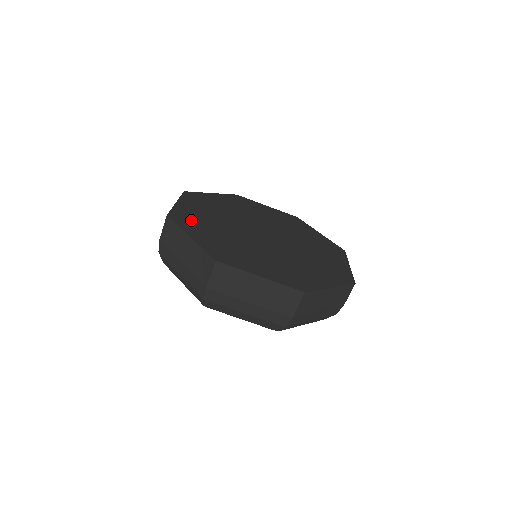
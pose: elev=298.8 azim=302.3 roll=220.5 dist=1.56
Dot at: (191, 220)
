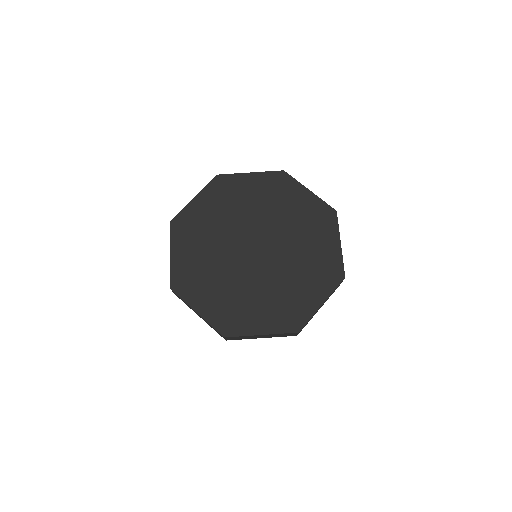
Dot at: (232, 317)
